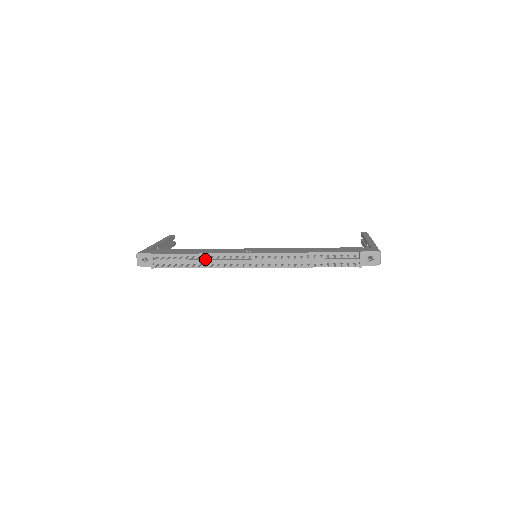
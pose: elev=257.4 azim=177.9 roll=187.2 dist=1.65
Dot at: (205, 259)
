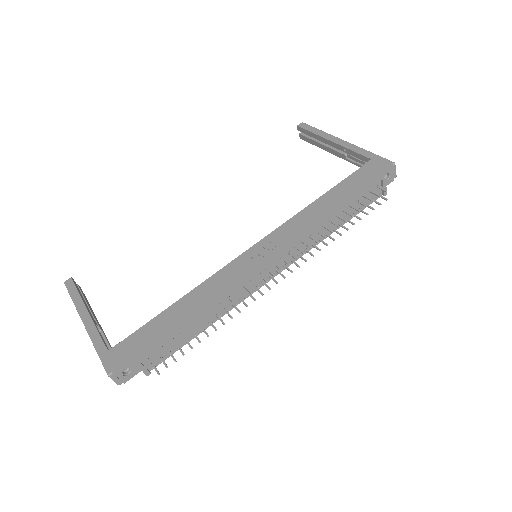
Dot at: (213, 313)
